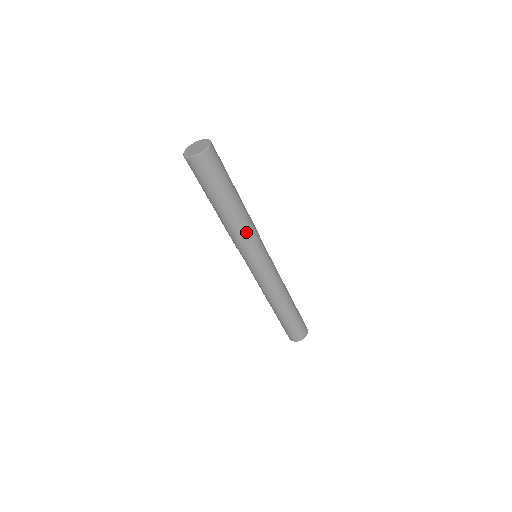
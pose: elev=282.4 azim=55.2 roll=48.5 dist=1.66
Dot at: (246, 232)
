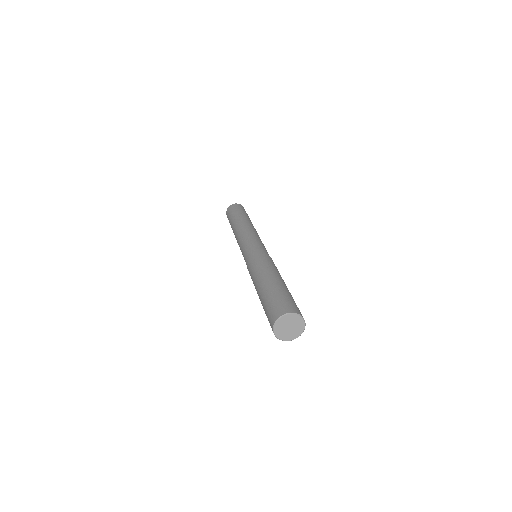
Dot at: occluded
